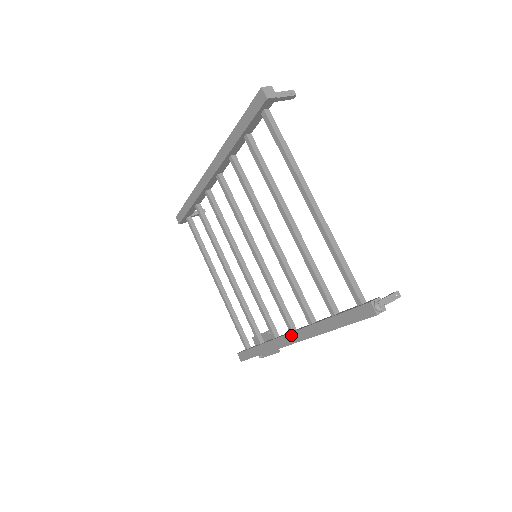
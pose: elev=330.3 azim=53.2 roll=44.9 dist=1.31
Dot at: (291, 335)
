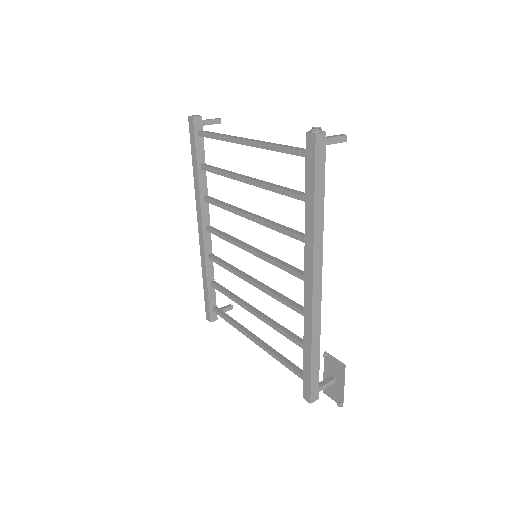
Dot at: (306, 277)
